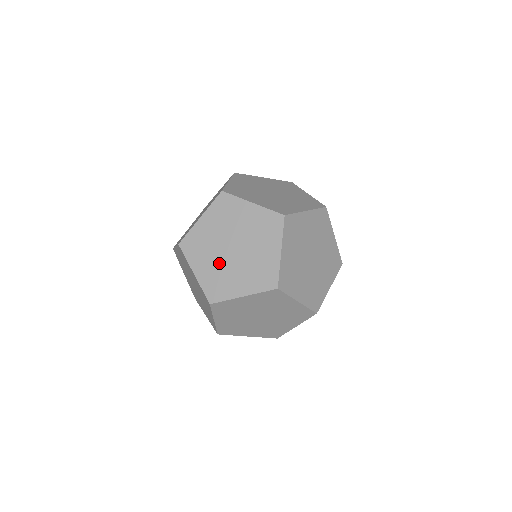
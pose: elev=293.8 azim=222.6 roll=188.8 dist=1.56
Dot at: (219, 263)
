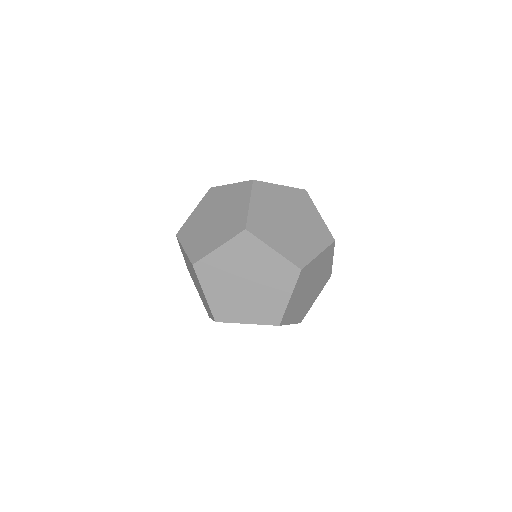
Dot at: (287, 235)
